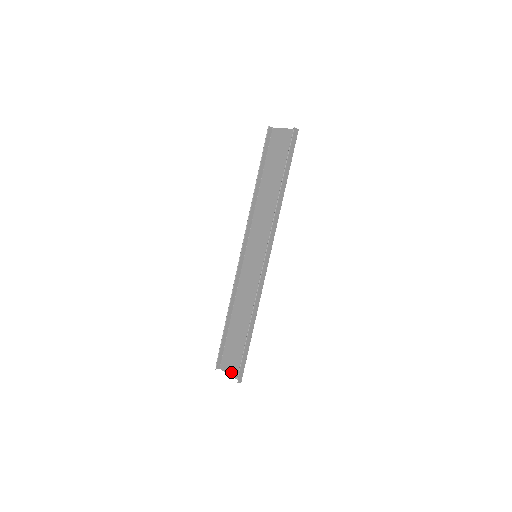
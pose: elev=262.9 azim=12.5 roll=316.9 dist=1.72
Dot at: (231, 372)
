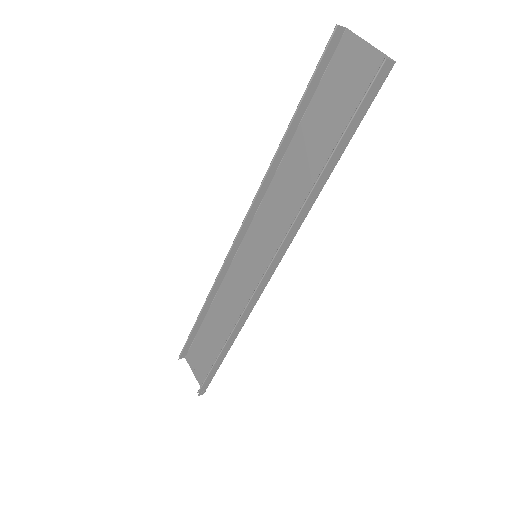
Dot at: (196, 373)
